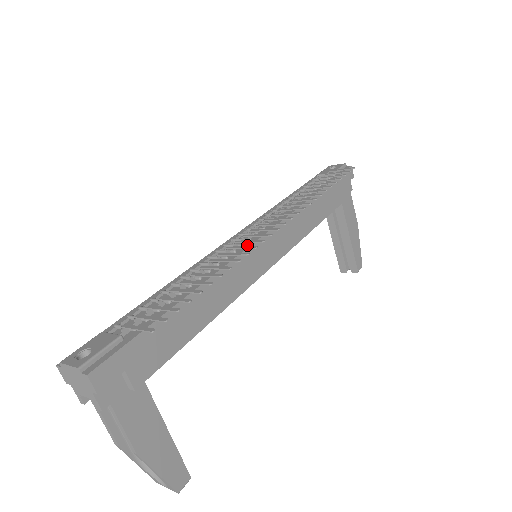
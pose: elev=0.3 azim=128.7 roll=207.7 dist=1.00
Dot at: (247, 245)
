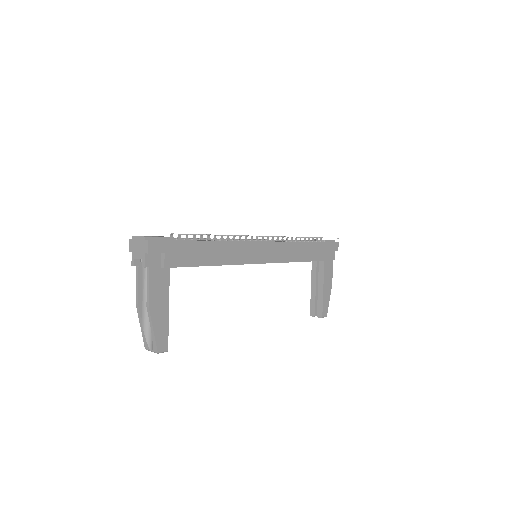
Dot at: (253, 241)
